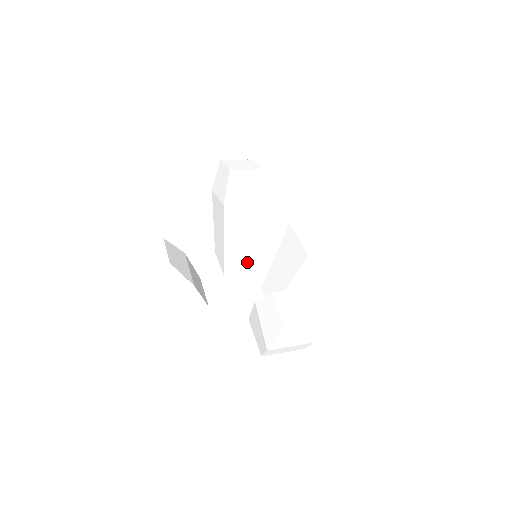
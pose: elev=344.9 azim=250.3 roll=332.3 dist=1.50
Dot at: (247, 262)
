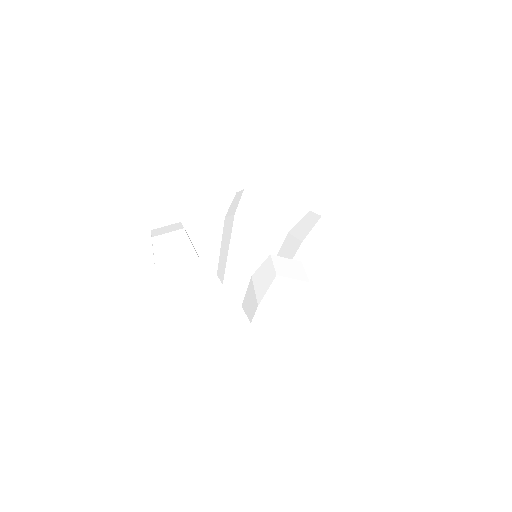
Dot at: (245, 277)
